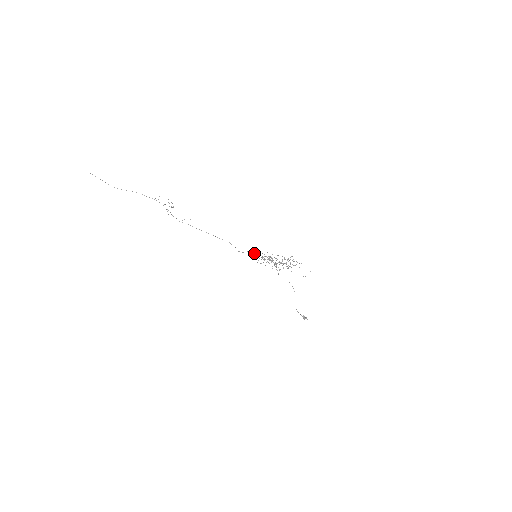
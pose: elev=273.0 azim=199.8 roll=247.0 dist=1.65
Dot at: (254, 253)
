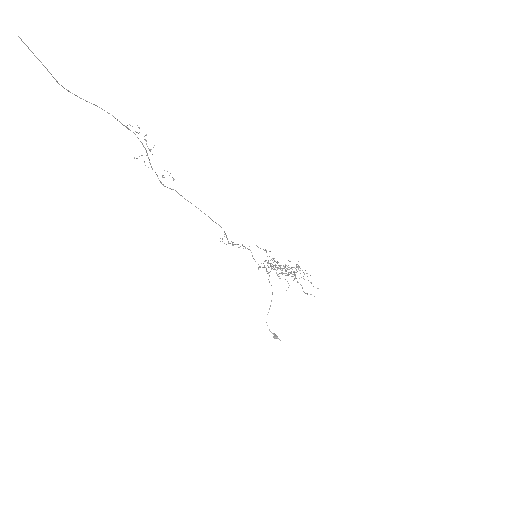
Dot at: (244, 246)
